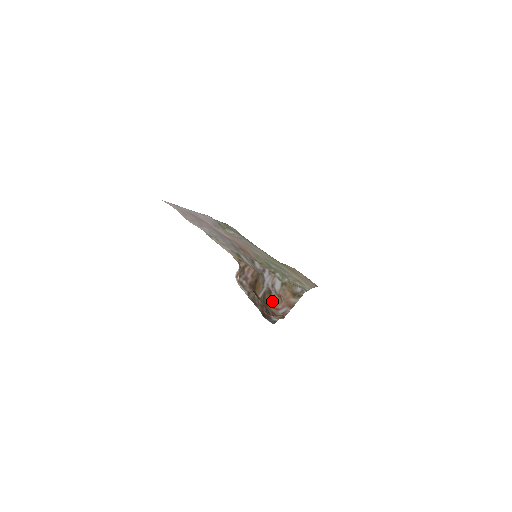
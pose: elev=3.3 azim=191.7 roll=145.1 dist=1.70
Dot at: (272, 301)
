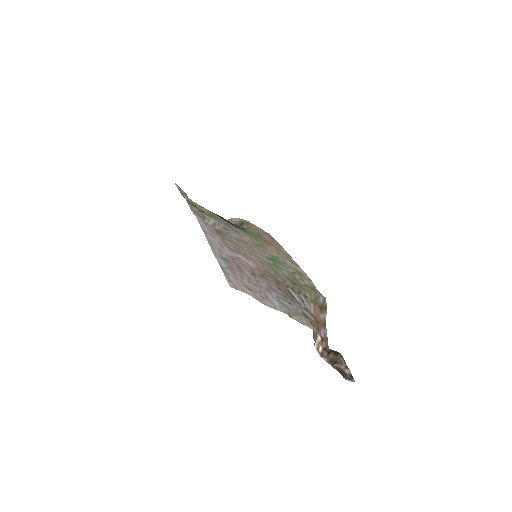
Dot at: occluded
